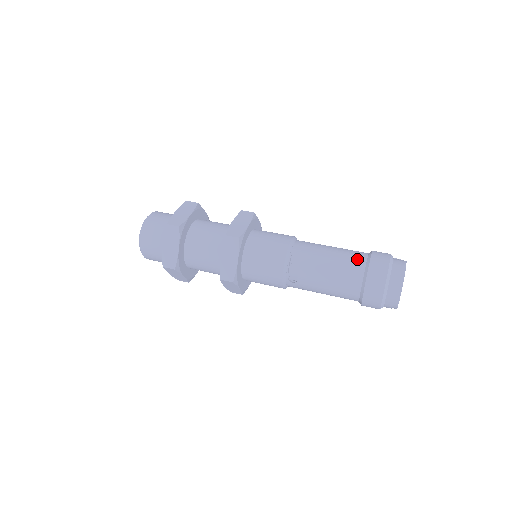
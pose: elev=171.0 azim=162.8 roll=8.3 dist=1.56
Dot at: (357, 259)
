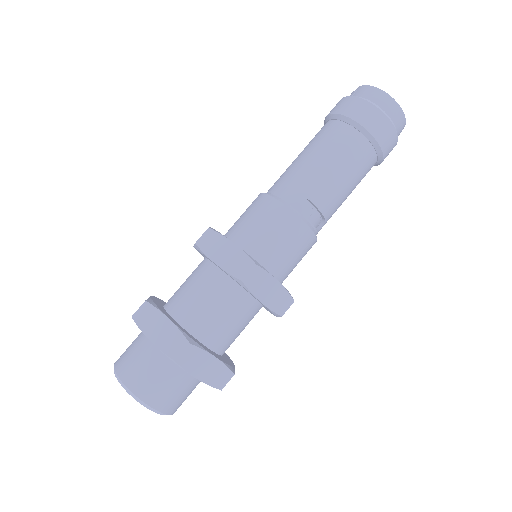
Dot at: (344, 135)
